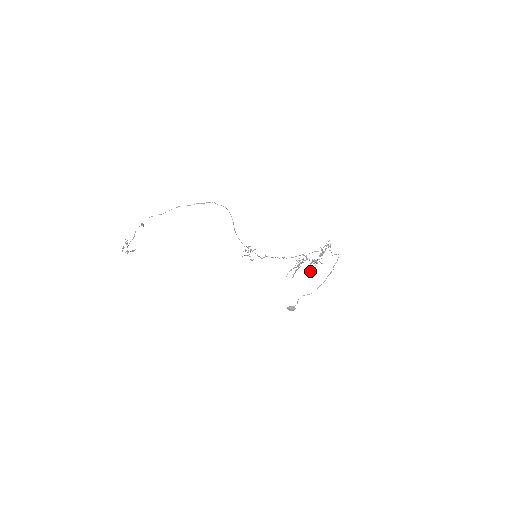
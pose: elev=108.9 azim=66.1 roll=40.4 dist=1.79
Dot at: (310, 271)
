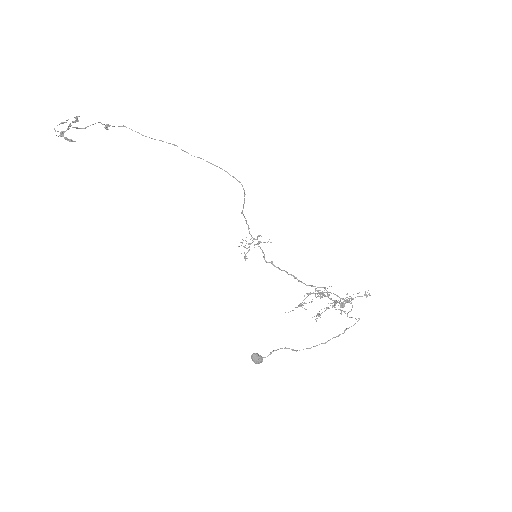
Dot at: occluded
